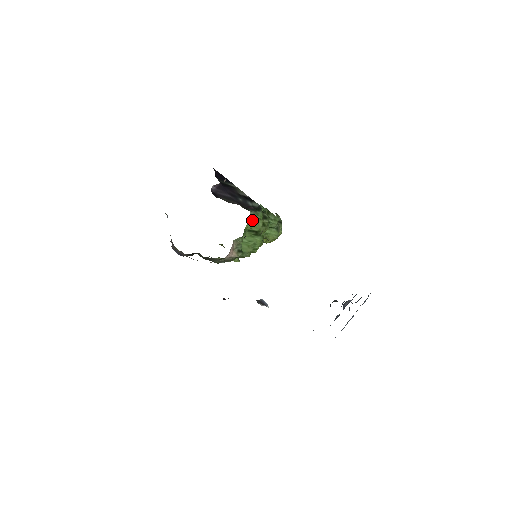
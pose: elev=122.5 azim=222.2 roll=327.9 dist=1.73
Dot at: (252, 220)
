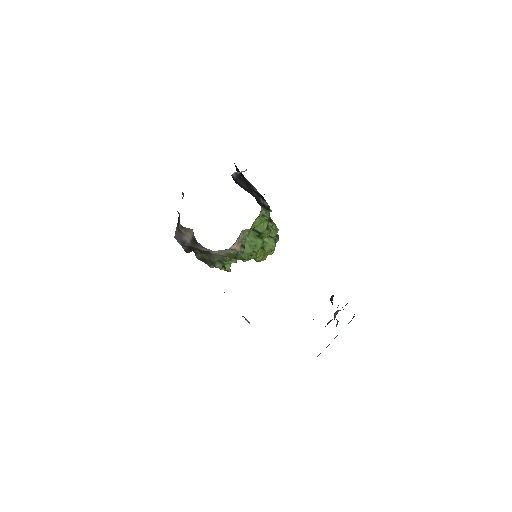
Dot at: (261, 217)
